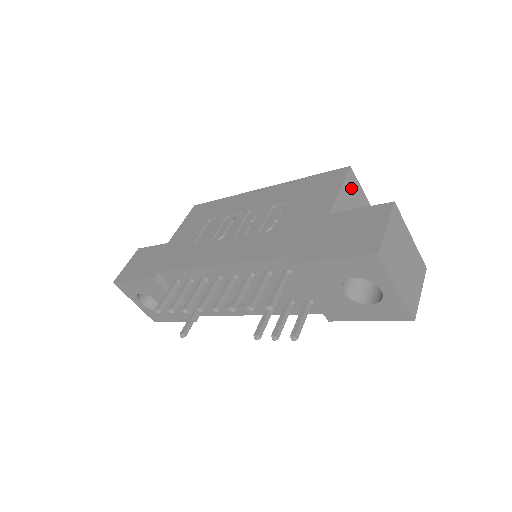
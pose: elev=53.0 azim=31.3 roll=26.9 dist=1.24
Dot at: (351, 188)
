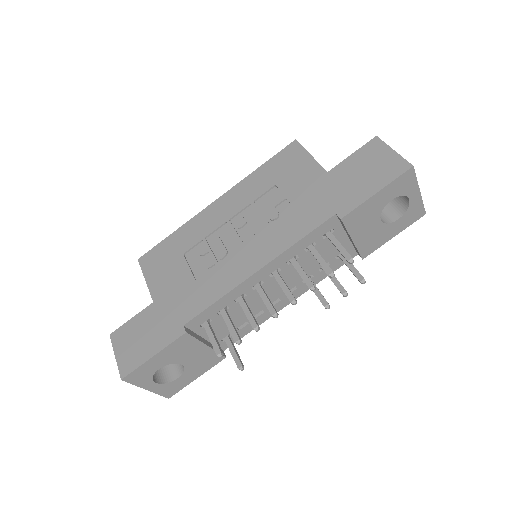
Dot at: occluded
